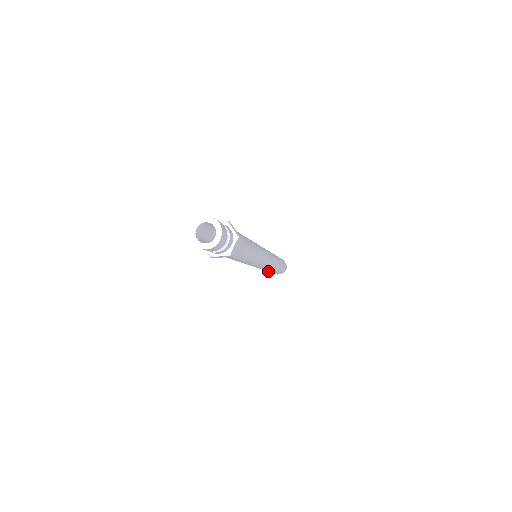
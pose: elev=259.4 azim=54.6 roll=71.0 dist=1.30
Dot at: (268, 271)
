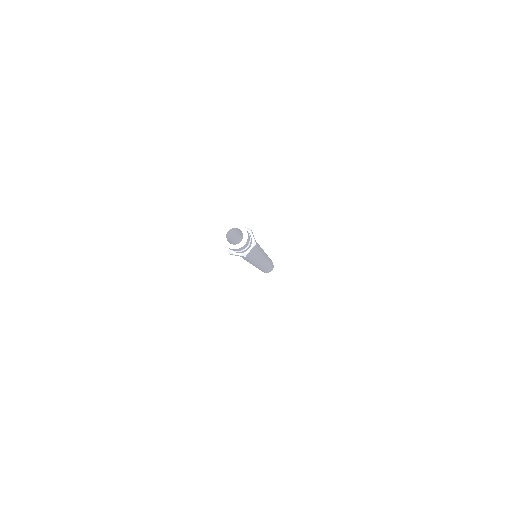
Dot at: occluded
